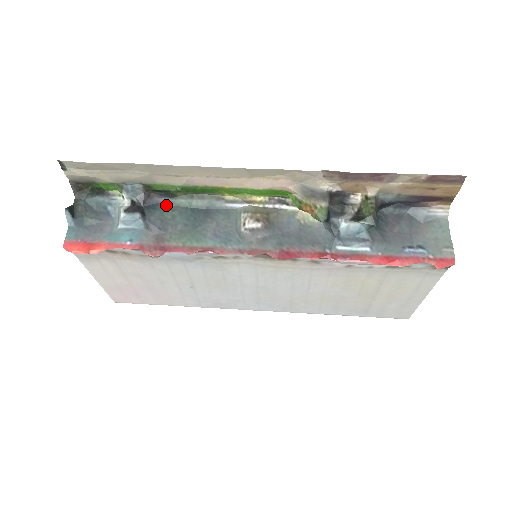
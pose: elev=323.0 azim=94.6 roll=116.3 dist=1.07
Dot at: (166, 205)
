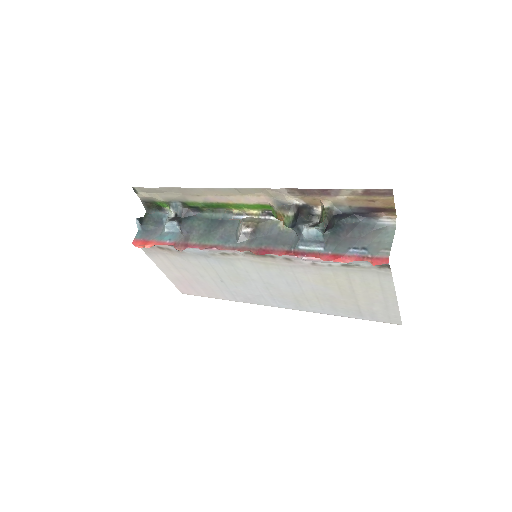
Dot at: (197, 217)
